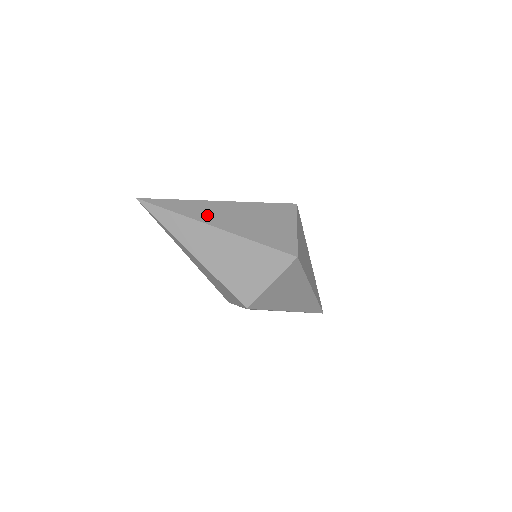
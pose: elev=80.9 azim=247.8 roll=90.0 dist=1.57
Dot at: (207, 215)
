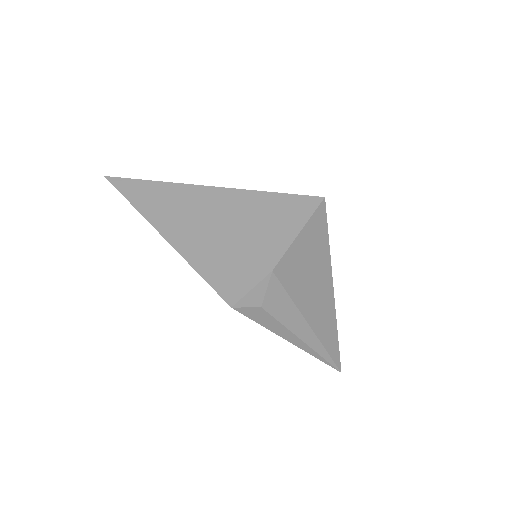
Dot at: occluded
